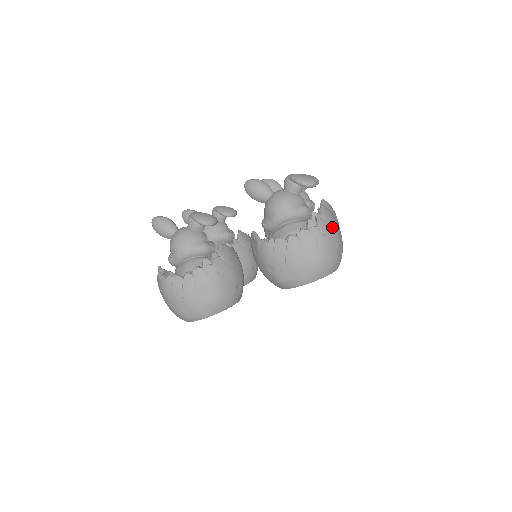
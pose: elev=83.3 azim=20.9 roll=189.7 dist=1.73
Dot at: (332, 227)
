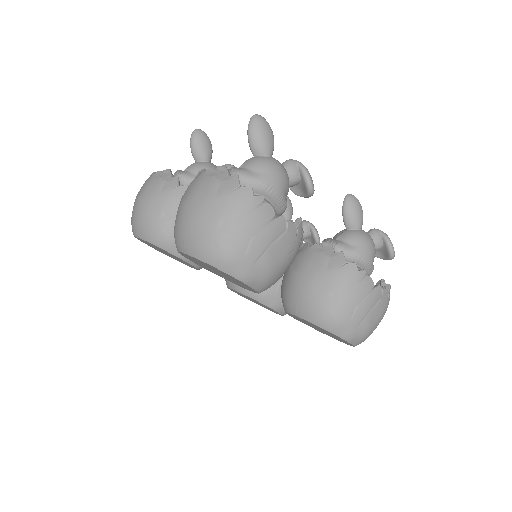
Dot at: occluded
